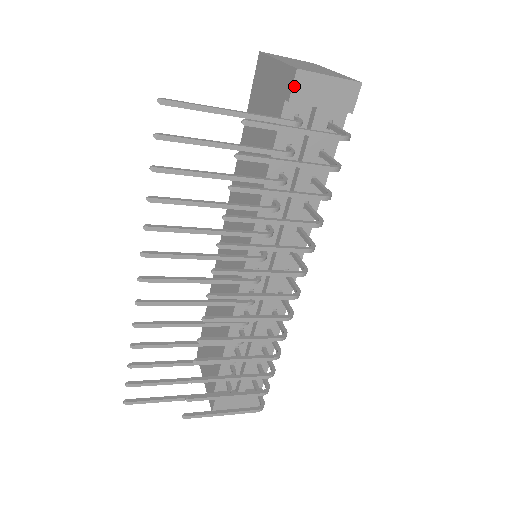
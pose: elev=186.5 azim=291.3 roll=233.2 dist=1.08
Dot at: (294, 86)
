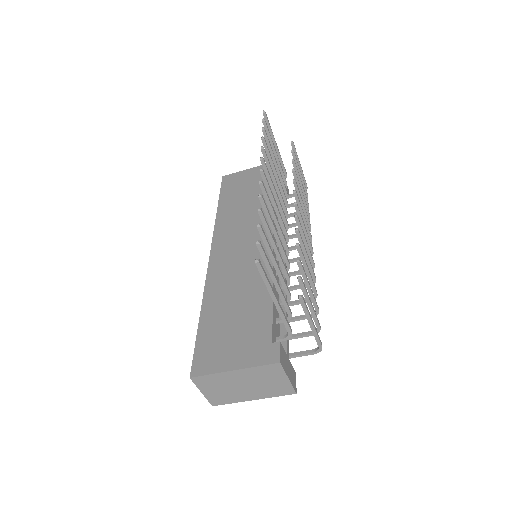
Dot at: occluded
